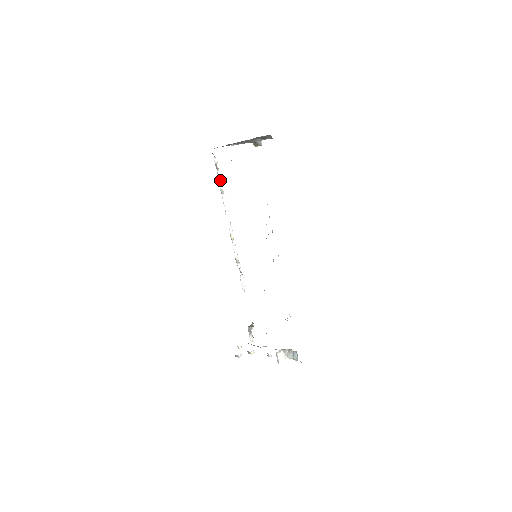
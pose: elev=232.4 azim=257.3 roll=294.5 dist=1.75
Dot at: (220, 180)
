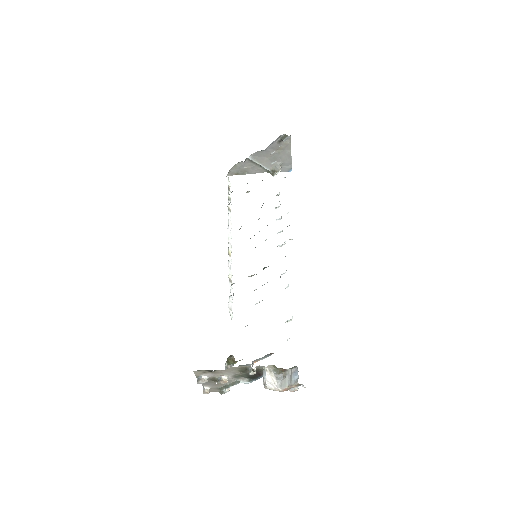
Dot at: (229, 200)
